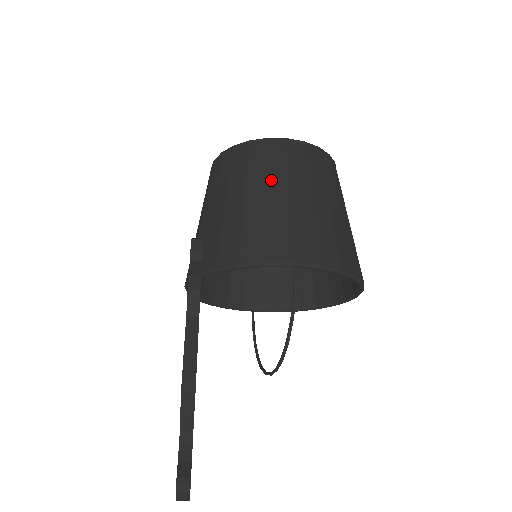
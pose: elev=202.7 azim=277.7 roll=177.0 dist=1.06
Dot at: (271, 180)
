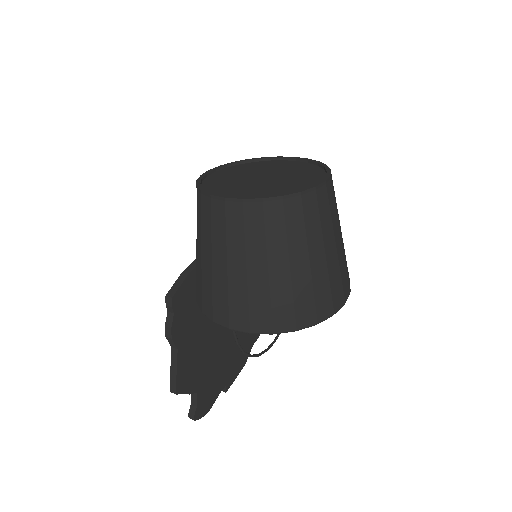
Dot at: (214, 246)
